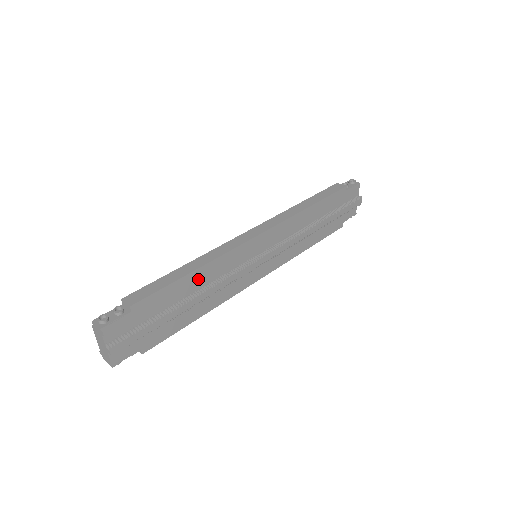
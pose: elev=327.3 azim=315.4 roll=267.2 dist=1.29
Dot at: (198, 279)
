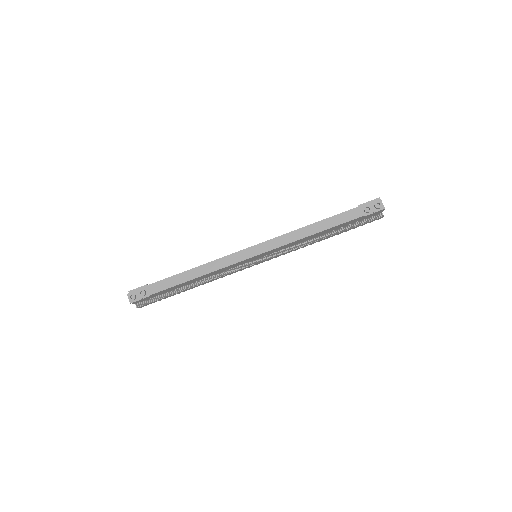
Dot at: (200, 278)
